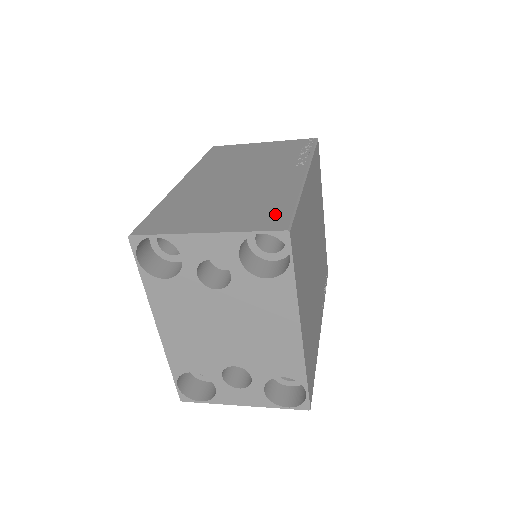
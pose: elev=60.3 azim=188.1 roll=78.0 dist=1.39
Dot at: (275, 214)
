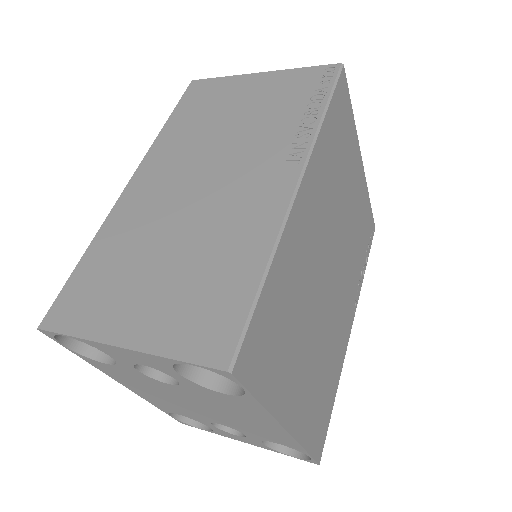
Dot at: (222, 313)
